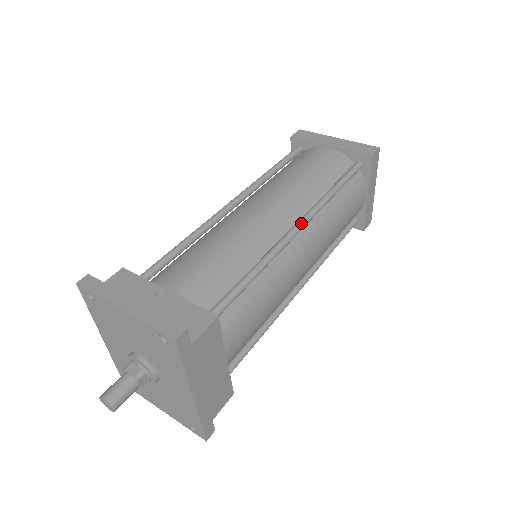
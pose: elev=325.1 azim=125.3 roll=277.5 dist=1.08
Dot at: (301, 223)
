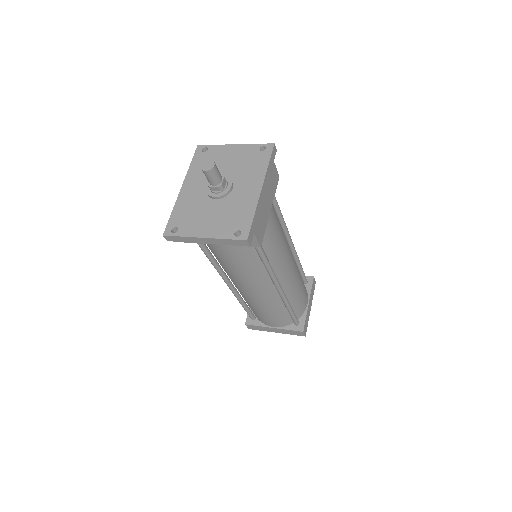
Dot at: (291, 241)
